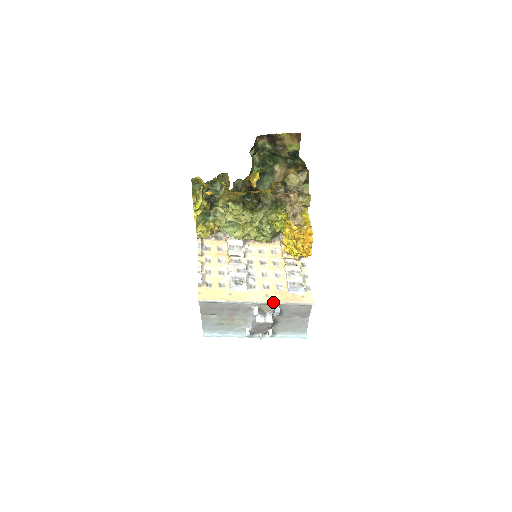
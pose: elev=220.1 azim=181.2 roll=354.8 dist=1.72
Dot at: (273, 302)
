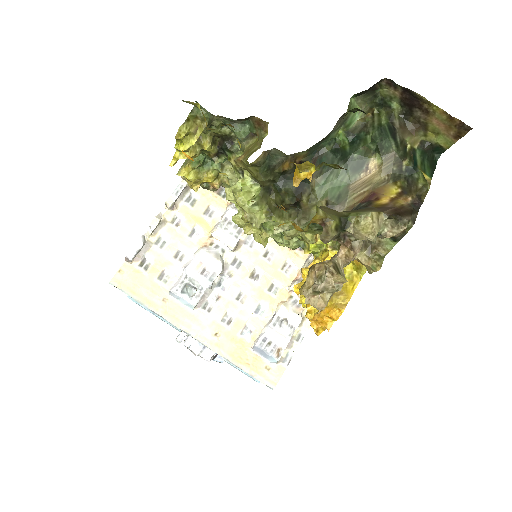
Dot at: (217, 352)
